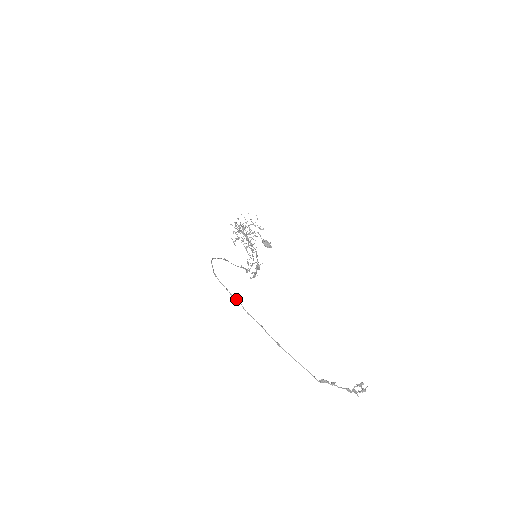
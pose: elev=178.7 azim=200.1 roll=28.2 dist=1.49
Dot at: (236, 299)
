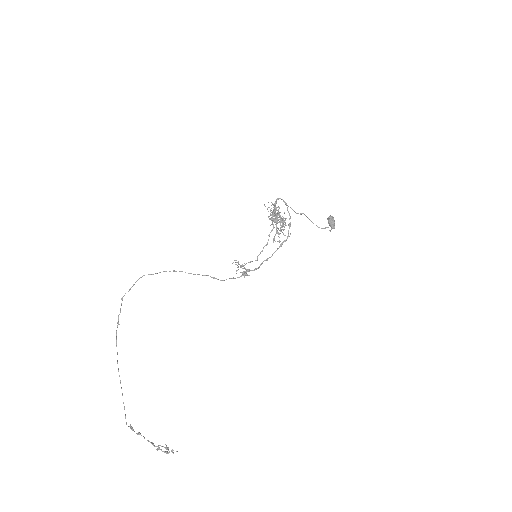
Dot at: (116, 330)
